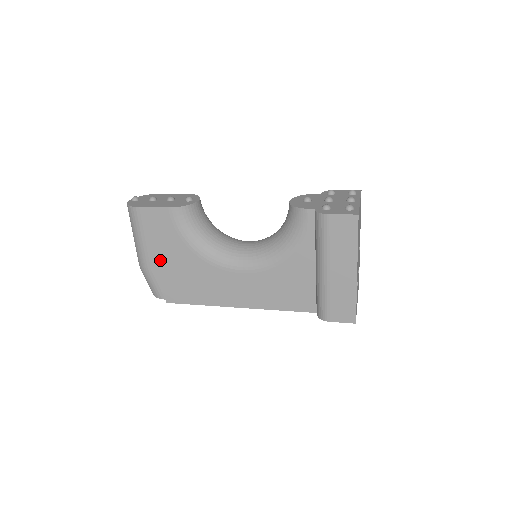
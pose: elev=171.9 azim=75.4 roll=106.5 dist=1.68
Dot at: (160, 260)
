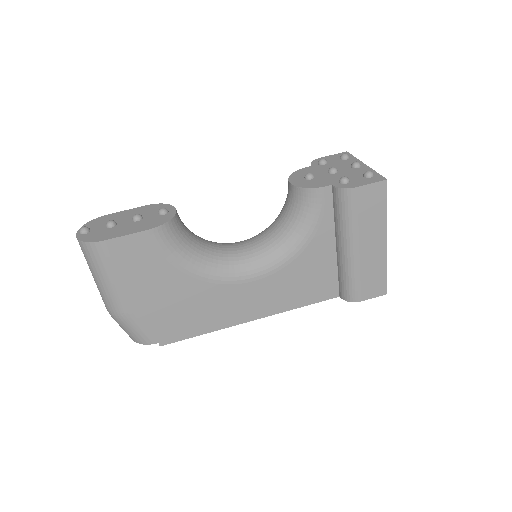
Dot at: (145, 298)
